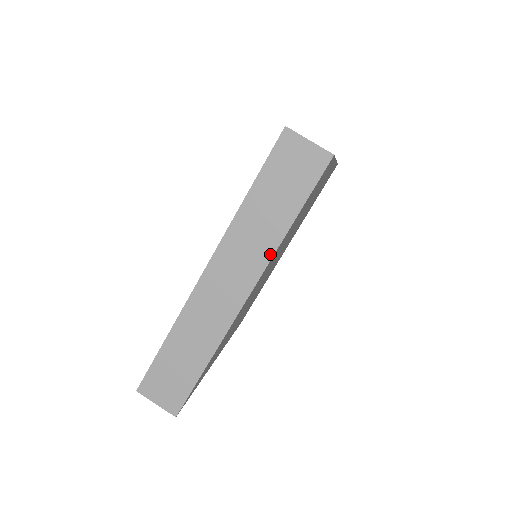
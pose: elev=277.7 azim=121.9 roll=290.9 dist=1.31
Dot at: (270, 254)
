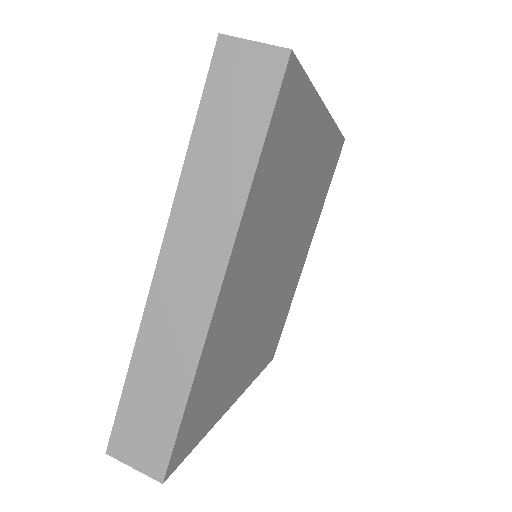
Dot at: (237, 214)
